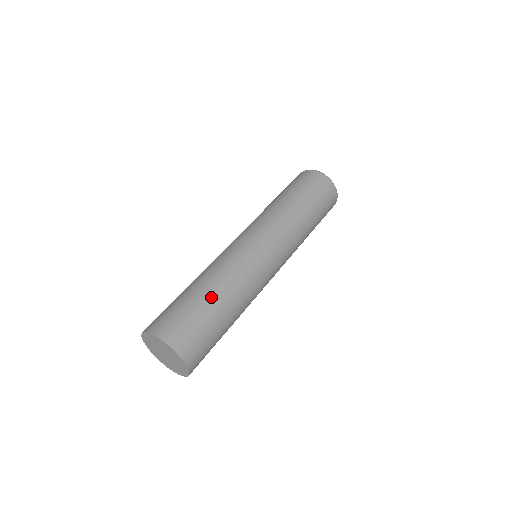
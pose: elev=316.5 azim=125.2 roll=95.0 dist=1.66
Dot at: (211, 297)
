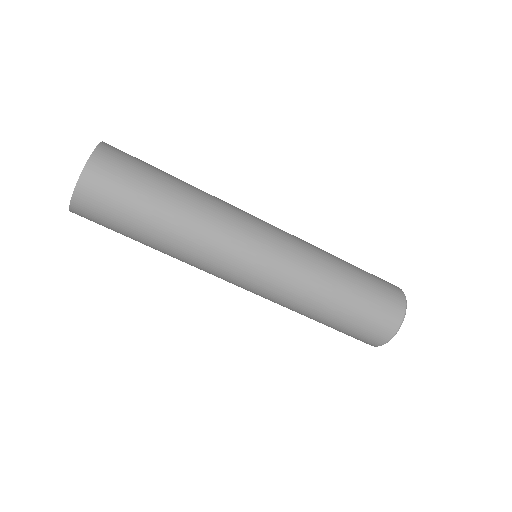
Dot at: (177, 179)
